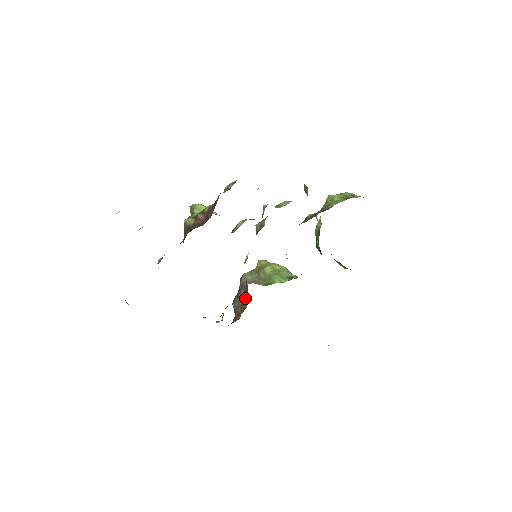
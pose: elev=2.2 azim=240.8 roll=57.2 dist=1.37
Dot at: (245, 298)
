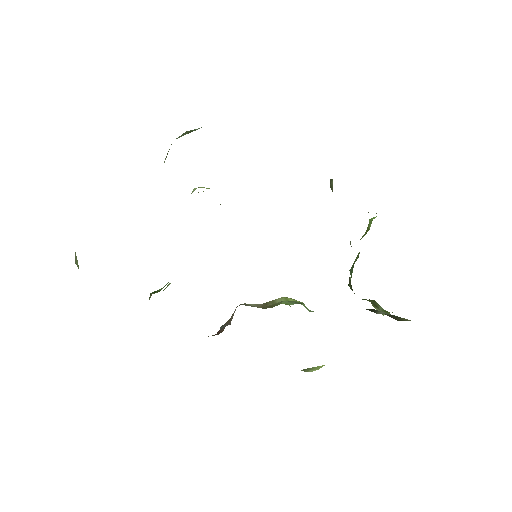
Dot at: occluded
